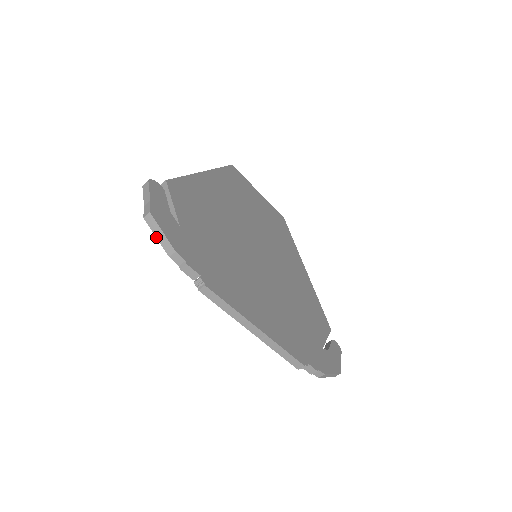
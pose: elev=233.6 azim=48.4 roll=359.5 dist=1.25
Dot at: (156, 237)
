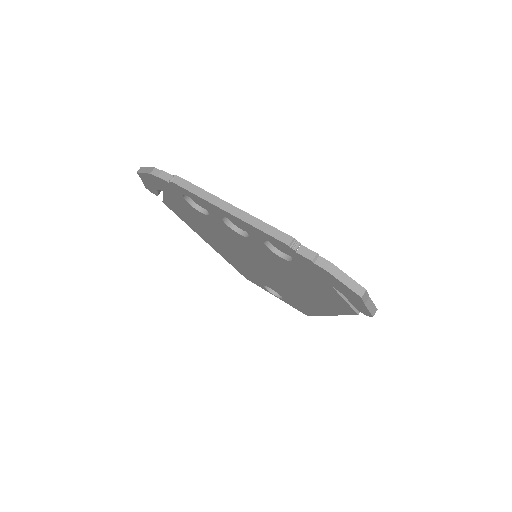
Dot at: (143, 173)
